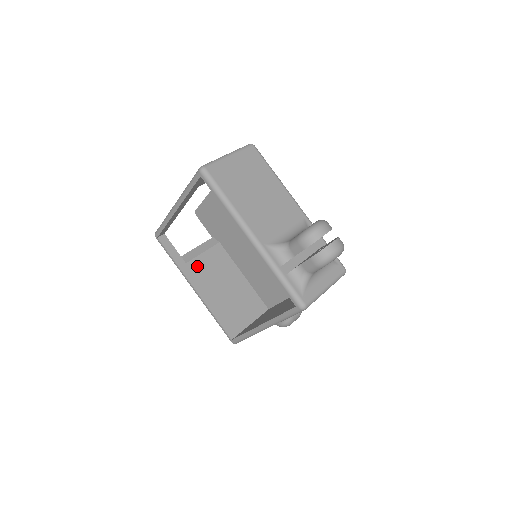
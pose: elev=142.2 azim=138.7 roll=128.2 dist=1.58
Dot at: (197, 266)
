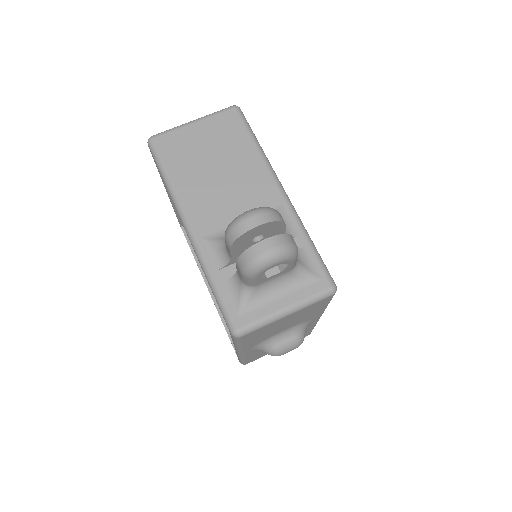
Dot at: occluded
